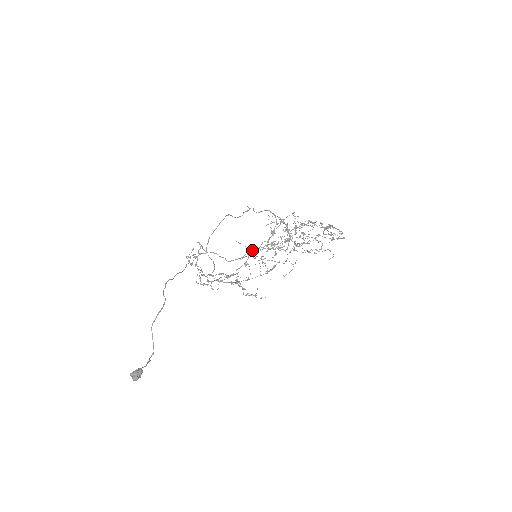
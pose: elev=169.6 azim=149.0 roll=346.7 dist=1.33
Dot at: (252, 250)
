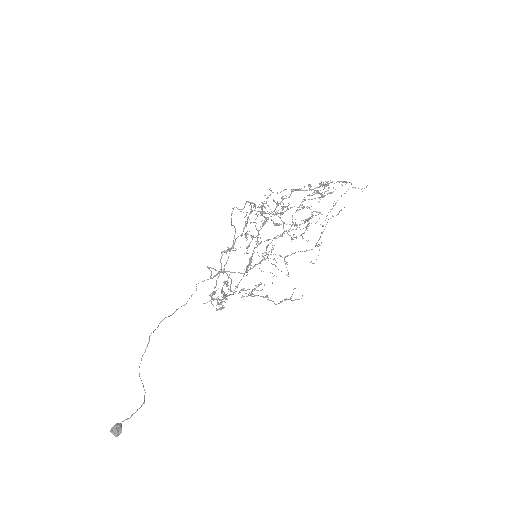
Dot at: (221, 253)
